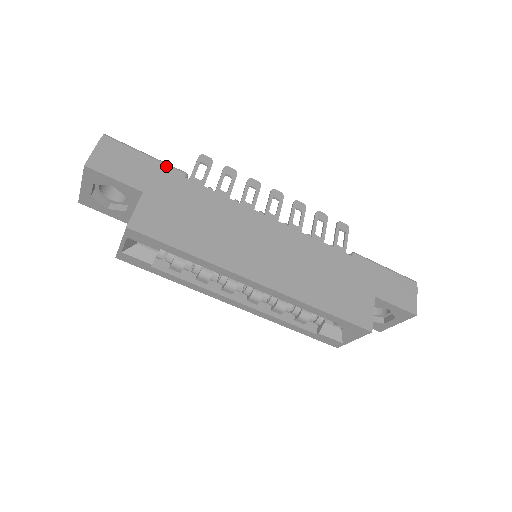
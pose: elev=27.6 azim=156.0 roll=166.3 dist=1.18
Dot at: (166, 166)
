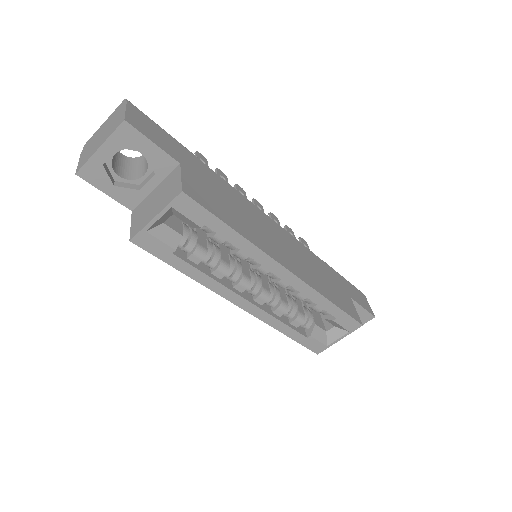
Dot at: (185, 148)
